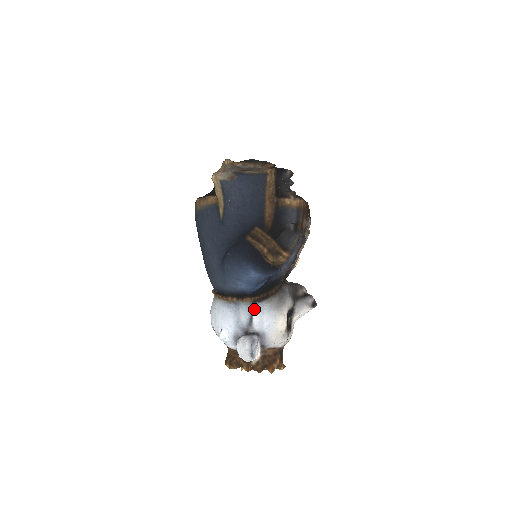
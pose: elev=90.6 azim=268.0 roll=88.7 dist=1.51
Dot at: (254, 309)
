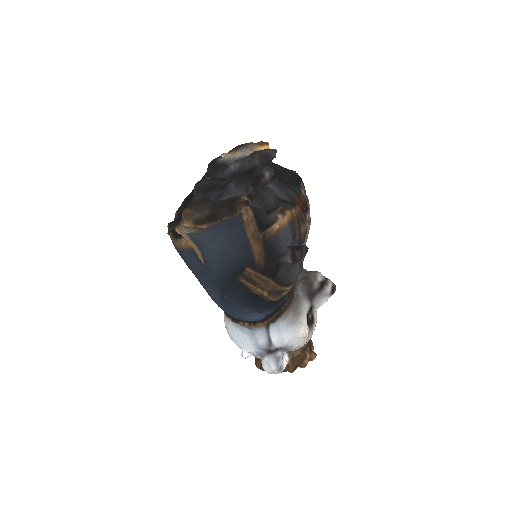
Dot at: (270, 331)
